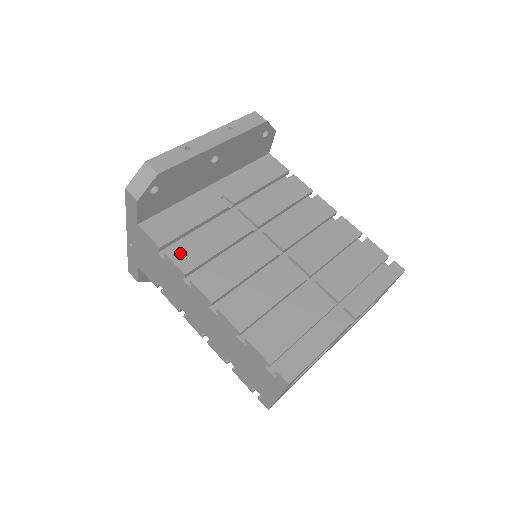
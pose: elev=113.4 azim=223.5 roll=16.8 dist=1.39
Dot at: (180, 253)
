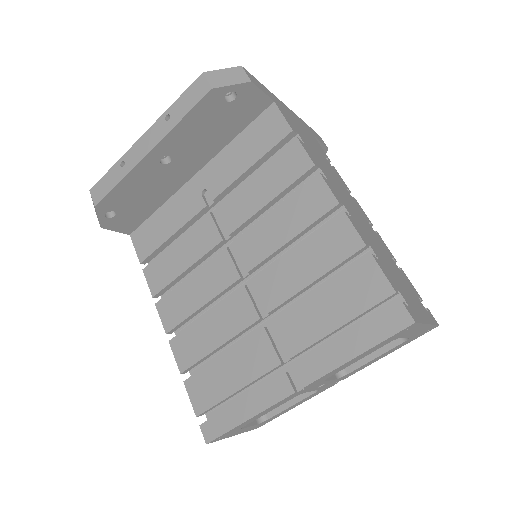
Dot at: (153, 271)
